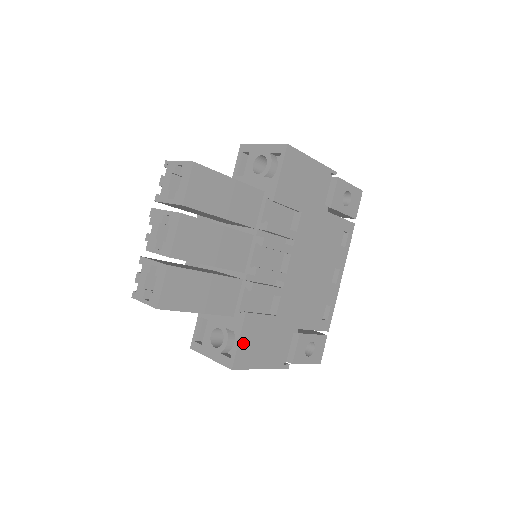
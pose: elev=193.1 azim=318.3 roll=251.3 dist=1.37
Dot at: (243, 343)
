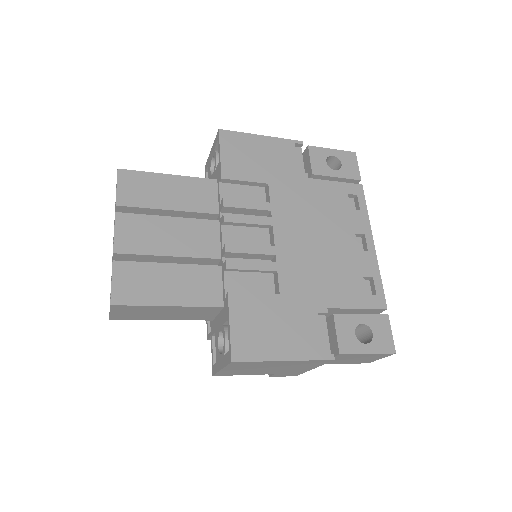
Dot at: (238, 328)
